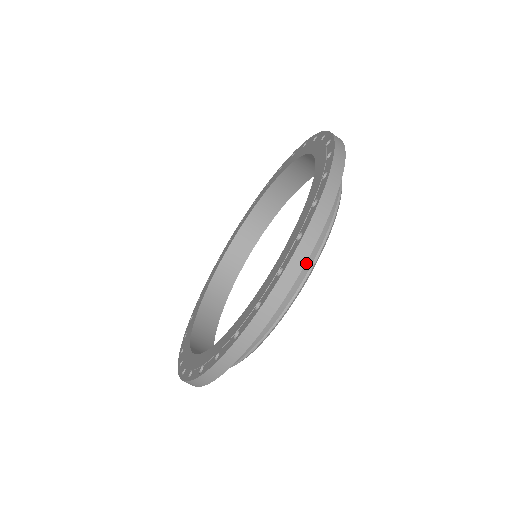
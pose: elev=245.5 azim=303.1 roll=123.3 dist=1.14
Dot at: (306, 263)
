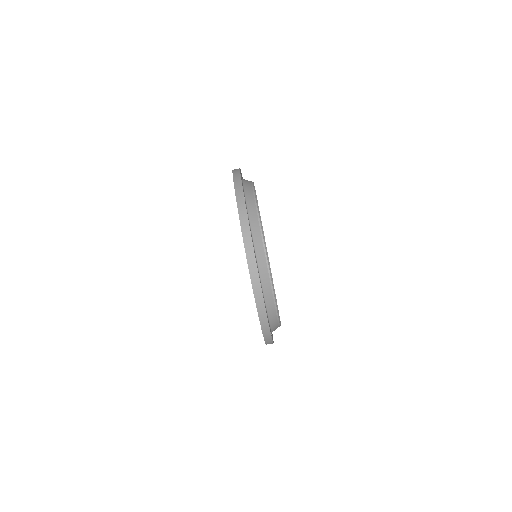
Dot at: (252, 210)
